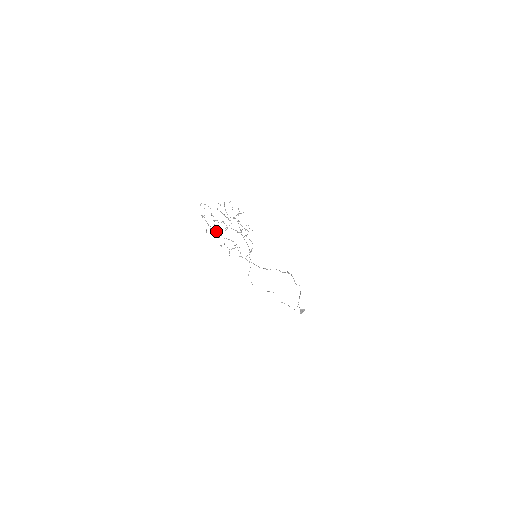
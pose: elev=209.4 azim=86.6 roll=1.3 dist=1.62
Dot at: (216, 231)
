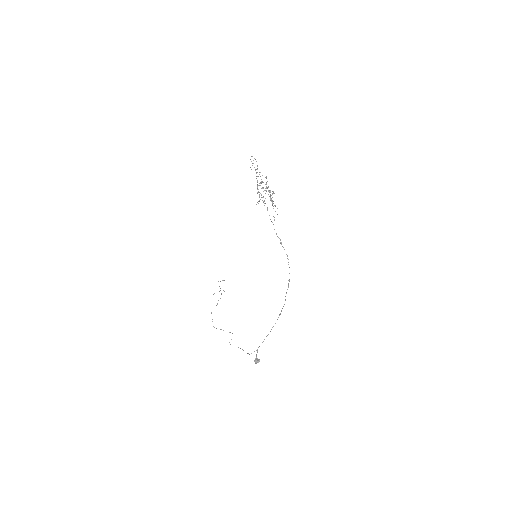
Dot at: (258, 176)
